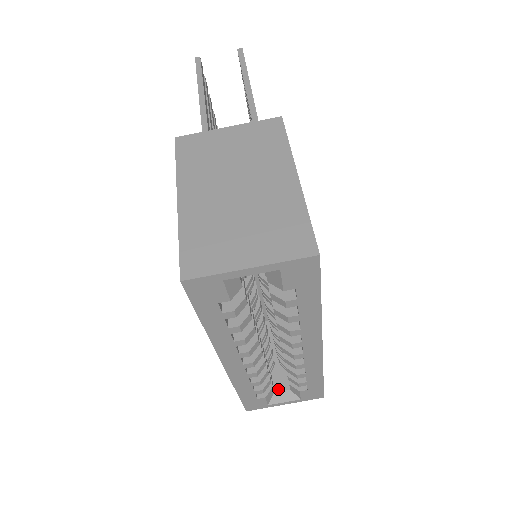
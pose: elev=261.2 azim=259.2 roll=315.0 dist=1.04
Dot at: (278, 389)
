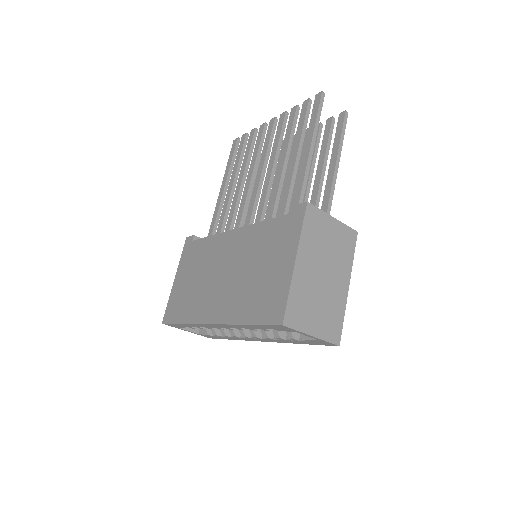
Dot at: occluded
